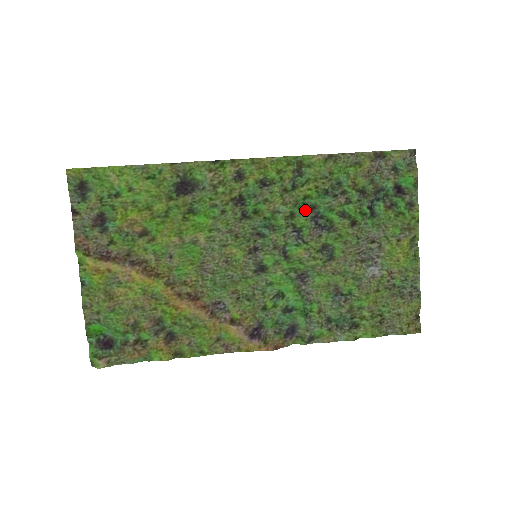
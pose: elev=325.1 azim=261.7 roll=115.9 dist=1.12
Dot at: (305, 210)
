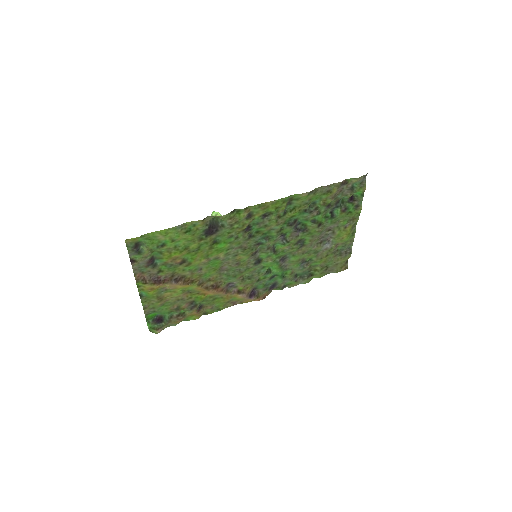
Dot at: (290, 224)
